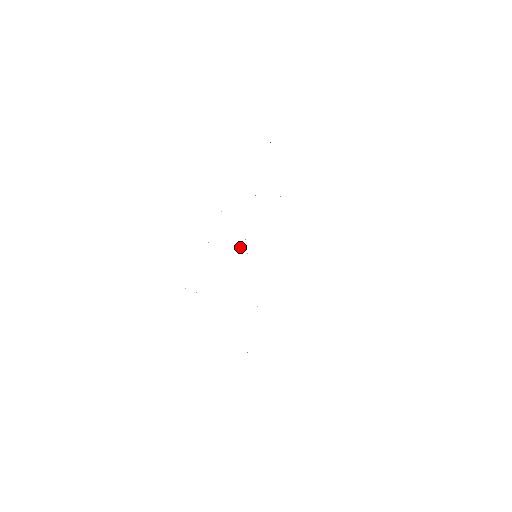
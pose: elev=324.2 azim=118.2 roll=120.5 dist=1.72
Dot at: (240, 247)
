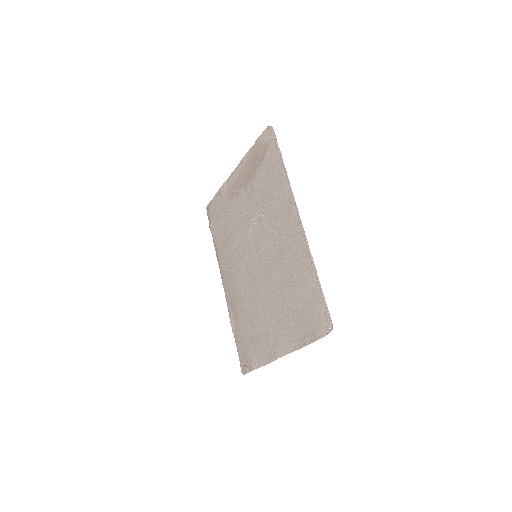
Dot at: (252, 215)
